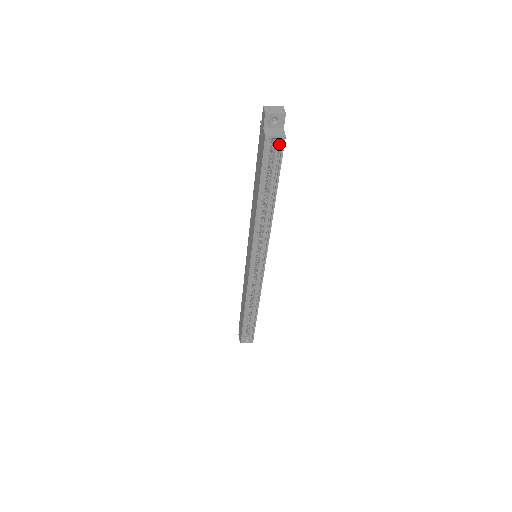
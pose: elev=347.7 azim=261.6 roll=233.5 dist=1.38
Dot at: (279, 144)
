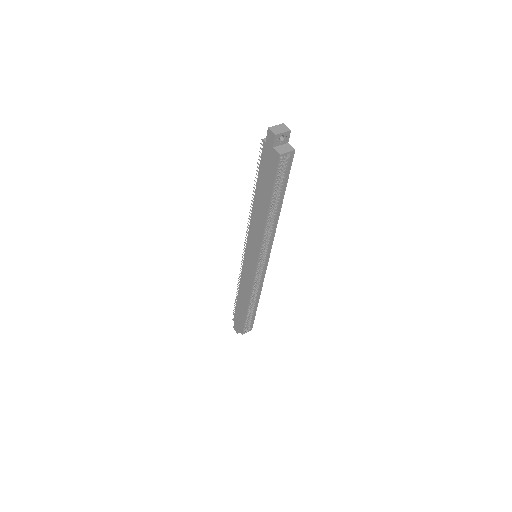
Dot at: (288, 158)
